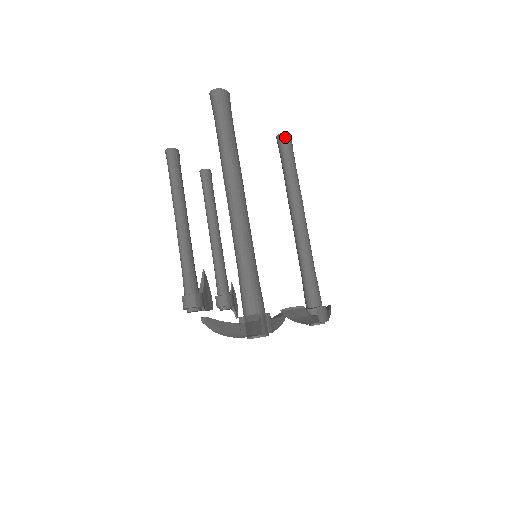
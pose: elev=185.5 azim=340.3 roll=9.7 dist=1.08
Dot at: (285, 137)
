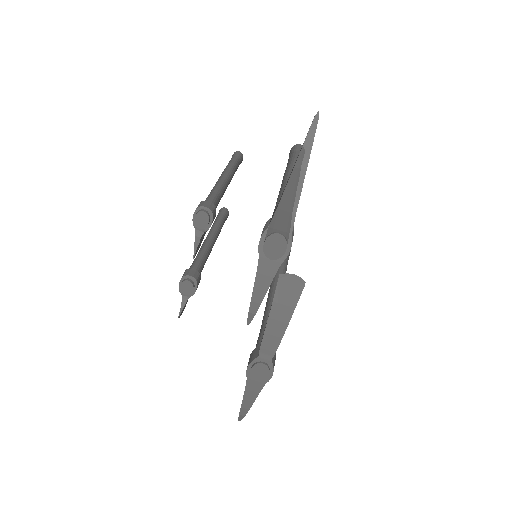
Dot at: occluded
